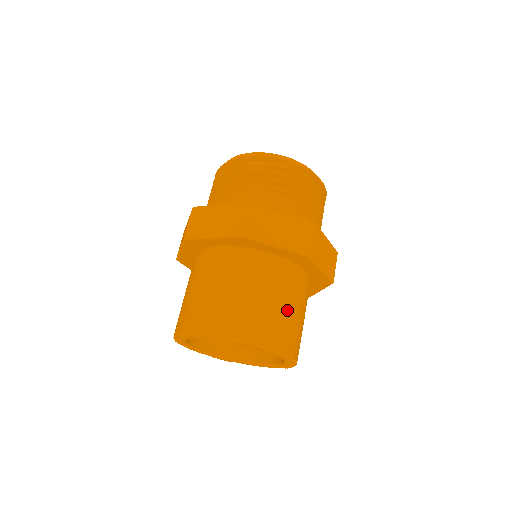
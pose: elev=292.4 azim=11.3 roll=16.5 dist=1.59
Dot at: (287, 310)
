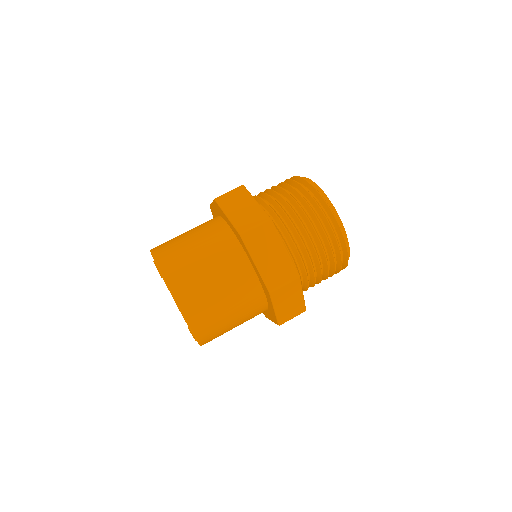
Dot at: (203, 268)
